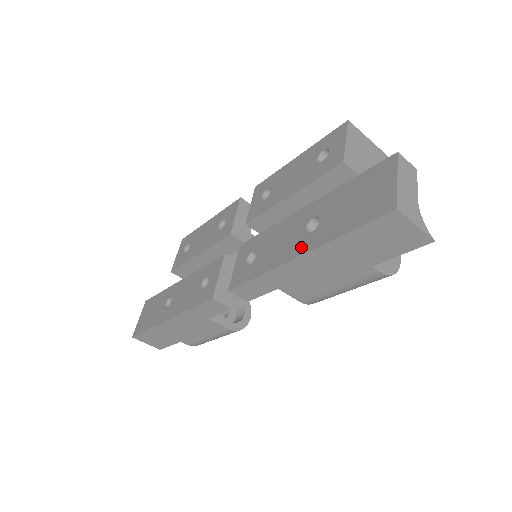
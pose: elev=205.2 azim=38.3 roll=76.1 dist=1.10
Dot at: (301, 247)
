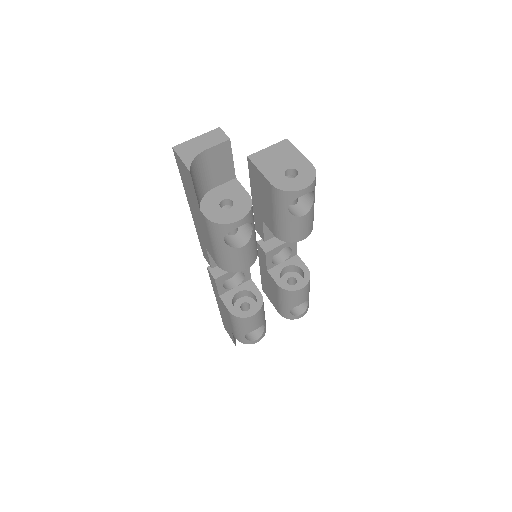
Dot at: occluded
